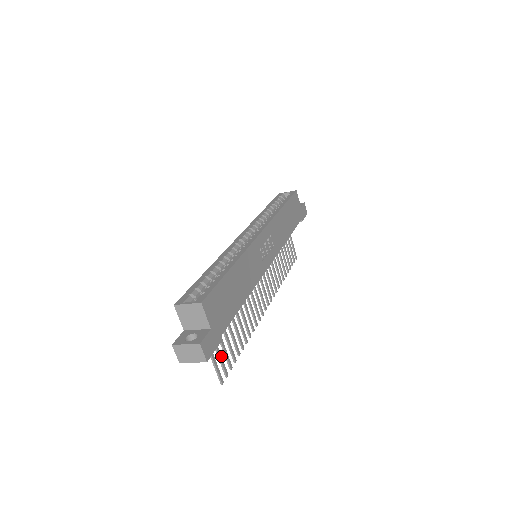
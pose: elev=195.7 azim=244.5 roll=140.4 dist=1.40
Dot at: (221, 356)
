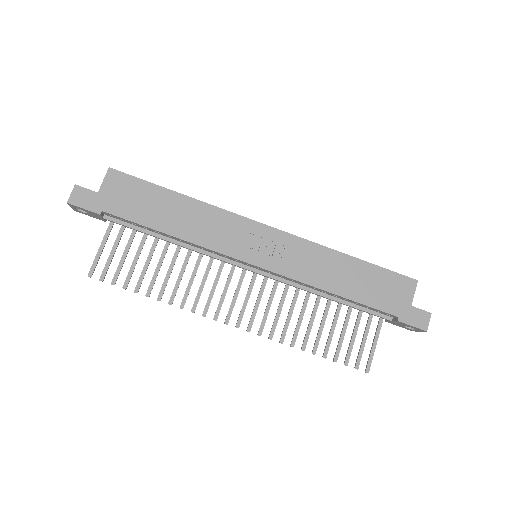
Dot at: (112, 258)
